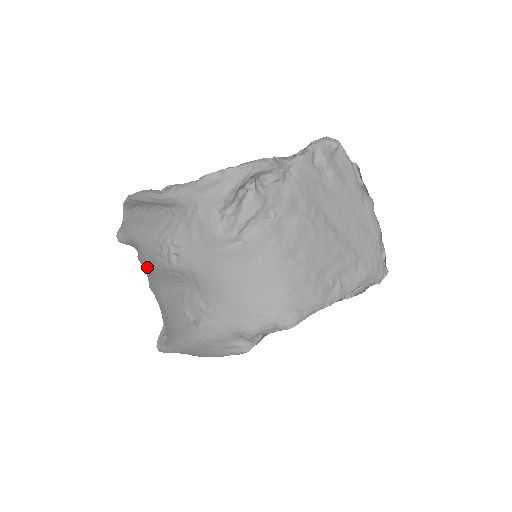
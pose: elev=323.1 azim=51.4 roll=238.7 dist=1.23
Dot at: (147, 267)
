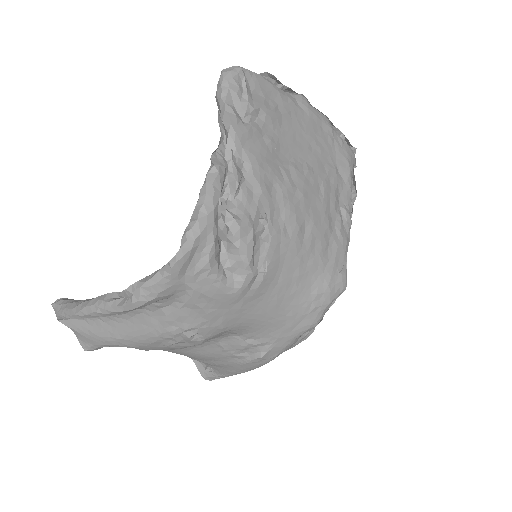
Dot at: occluded
